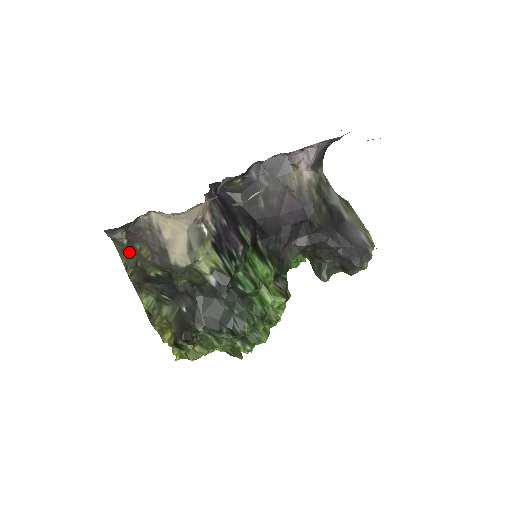
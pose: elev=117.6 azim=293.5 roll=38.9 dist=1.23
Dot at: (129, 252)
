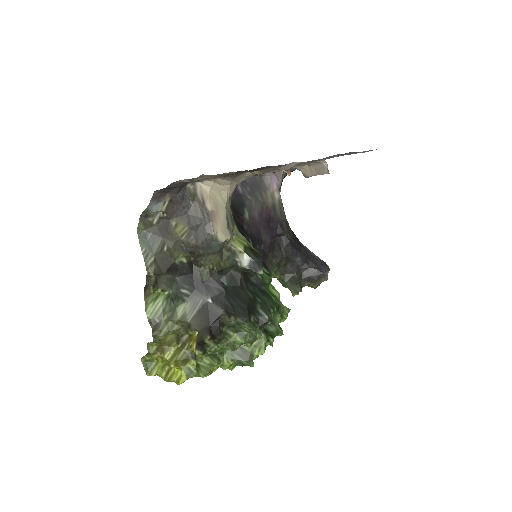
Dot at: (156, 235)
